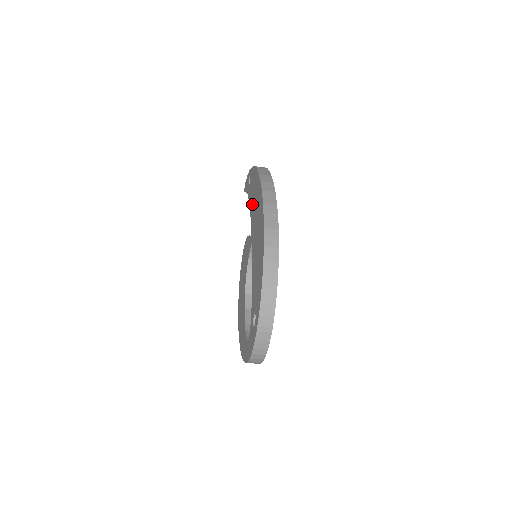
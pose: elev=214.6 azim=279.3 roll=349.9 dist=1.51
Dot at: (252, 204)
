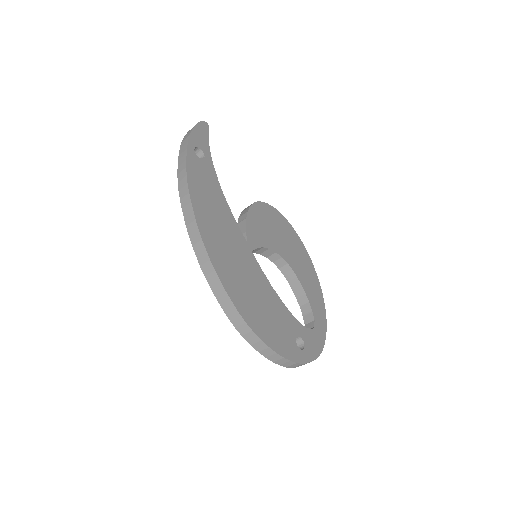
Dot at: occluded
